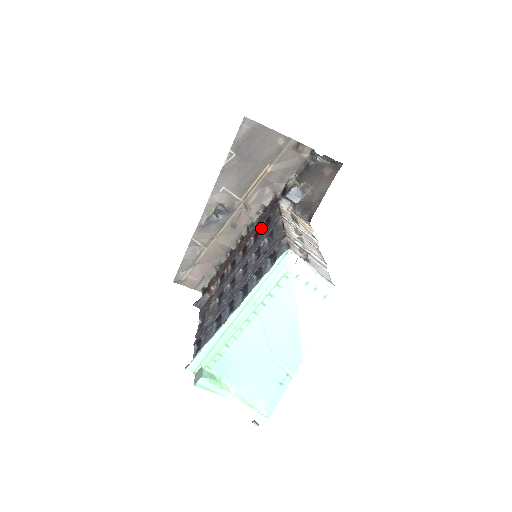
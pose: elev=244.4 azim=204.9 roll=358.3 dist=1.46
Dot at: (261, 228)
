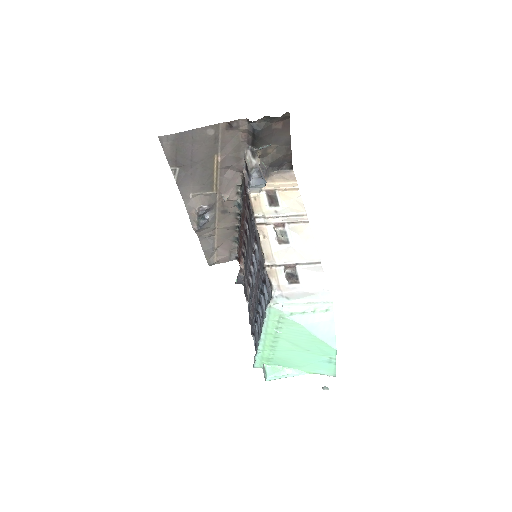
Dot at: (247, 216)
